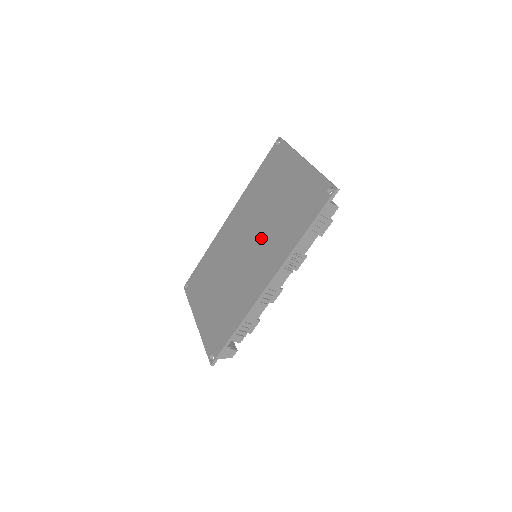
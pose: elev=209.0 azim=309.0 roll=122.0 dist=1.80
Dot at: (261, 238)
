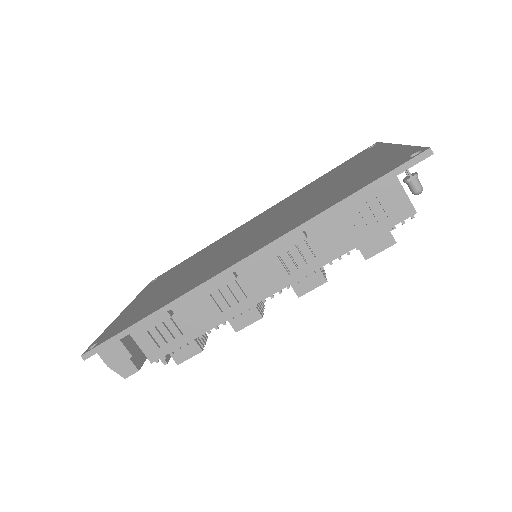
Dot at: (275, 221)
